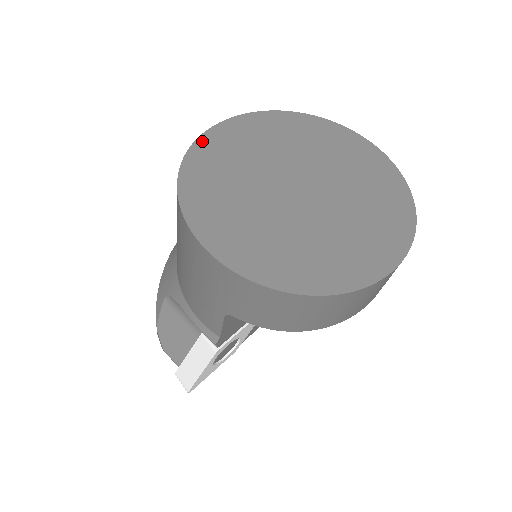
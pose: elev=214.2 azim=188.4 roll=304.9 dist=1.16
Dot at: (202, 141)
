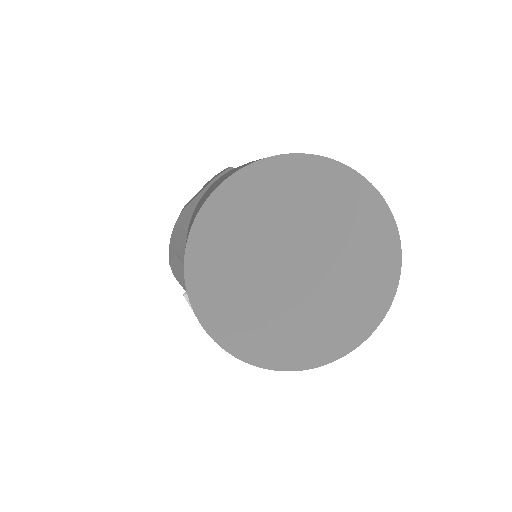
Dot at: (212, 202)
